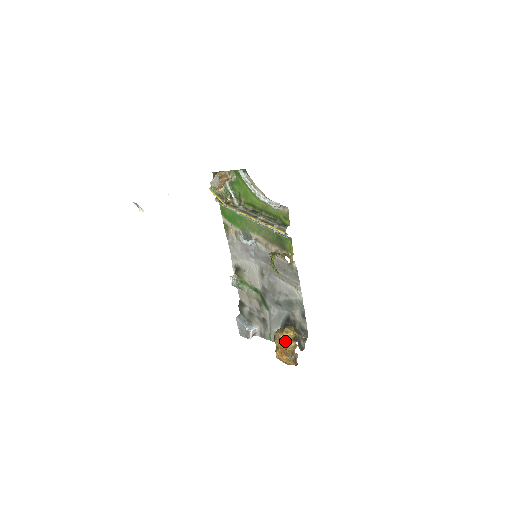
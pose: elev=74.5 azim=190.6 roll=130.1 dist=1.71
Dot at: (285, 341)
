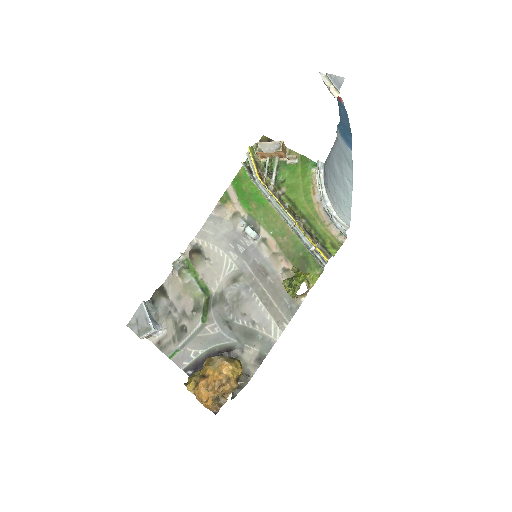
Dot at: (227, 375)
